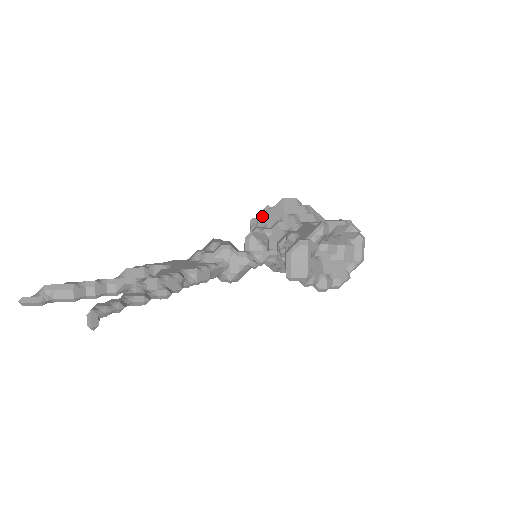
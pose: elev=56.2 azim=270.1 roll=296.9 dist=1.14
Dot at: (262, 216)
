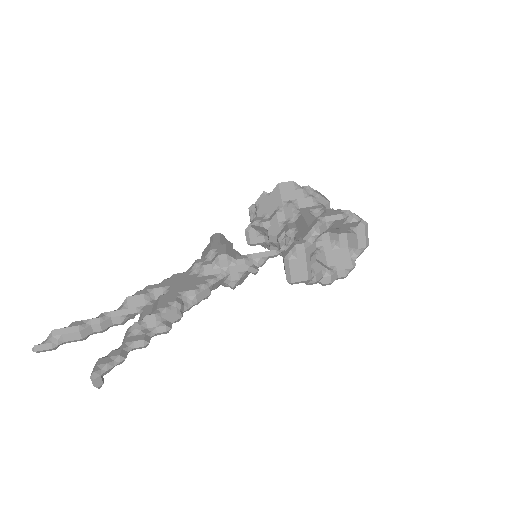
Dot at: (259, 204)
